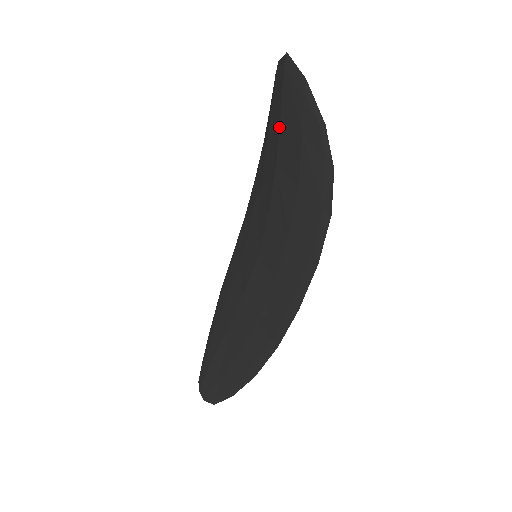
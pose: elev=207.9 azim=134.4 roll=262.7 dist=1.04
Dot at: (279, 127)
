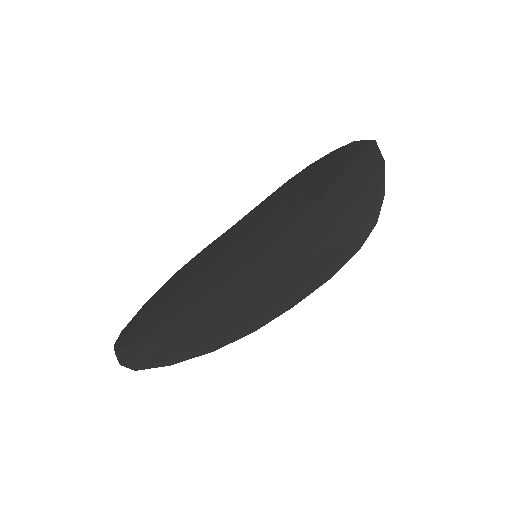
Dot at: (338, 178)
